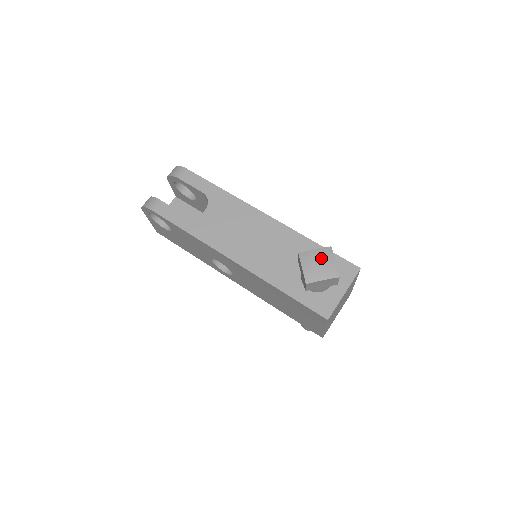
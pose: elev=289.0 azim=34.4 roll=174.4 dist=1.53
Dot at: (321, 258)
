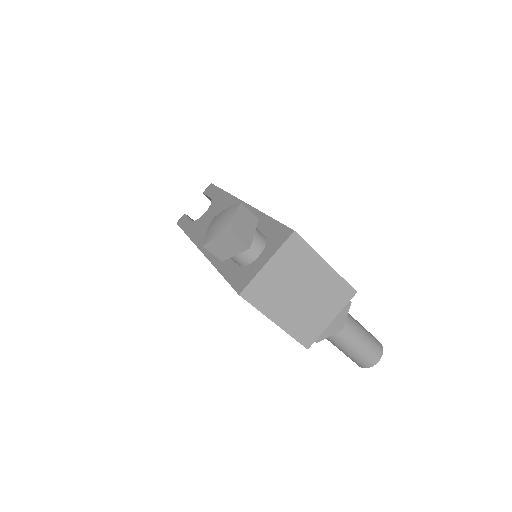
Dot at: (224, 216)
